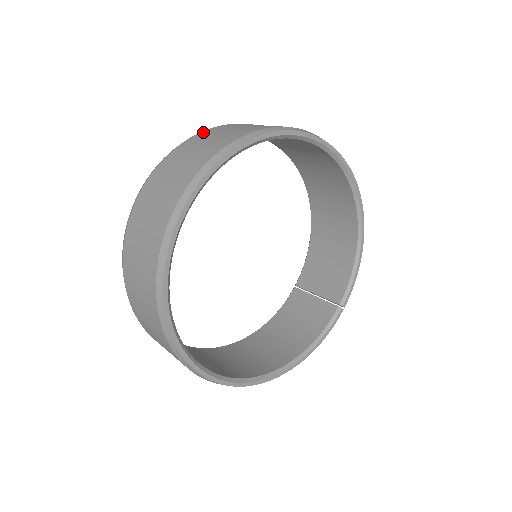
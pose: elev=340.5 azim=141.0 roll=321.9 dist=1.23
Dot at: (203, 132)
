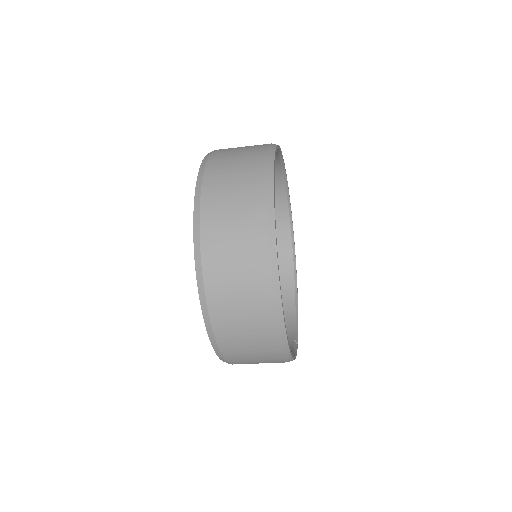
Dot at: occluded
